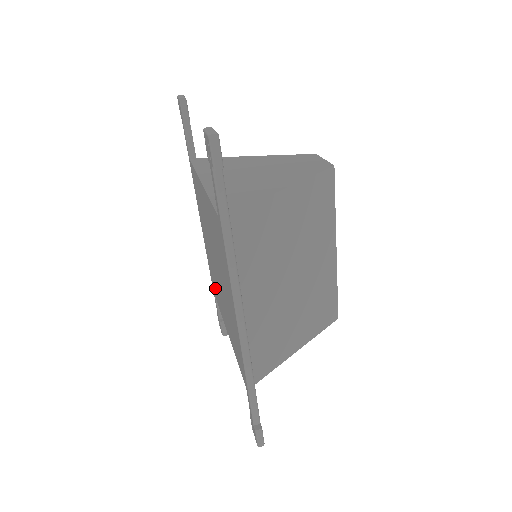
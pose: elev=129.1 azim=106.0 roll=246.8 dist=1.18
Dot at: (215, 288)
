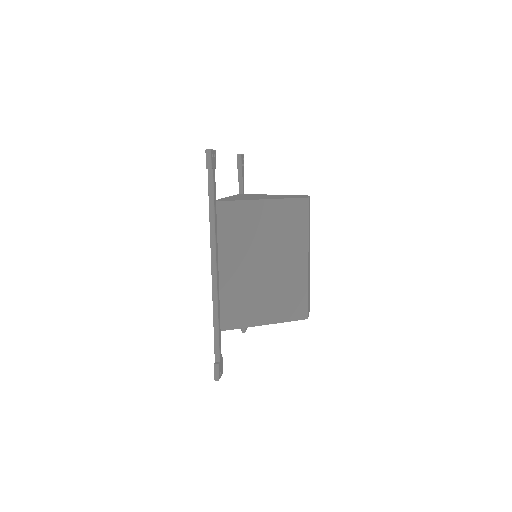
Dot at: occluded
